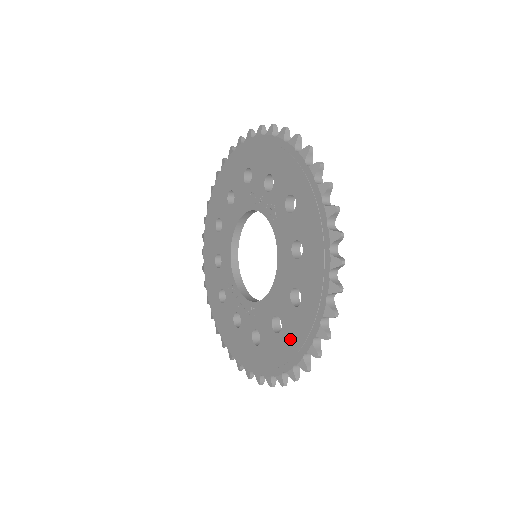
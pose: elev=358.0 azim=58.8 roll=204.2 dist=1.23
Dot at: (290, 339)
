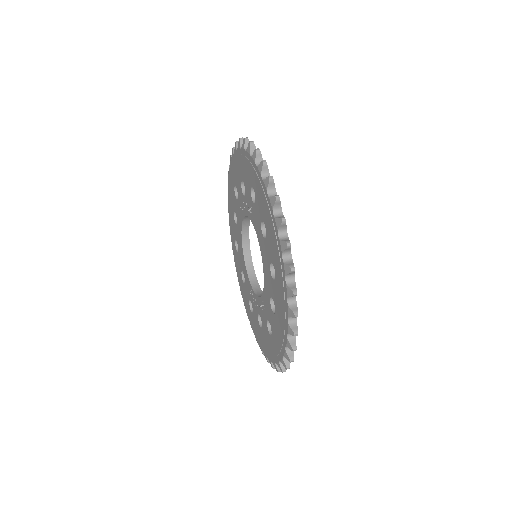
Dot at: (279, 312)
